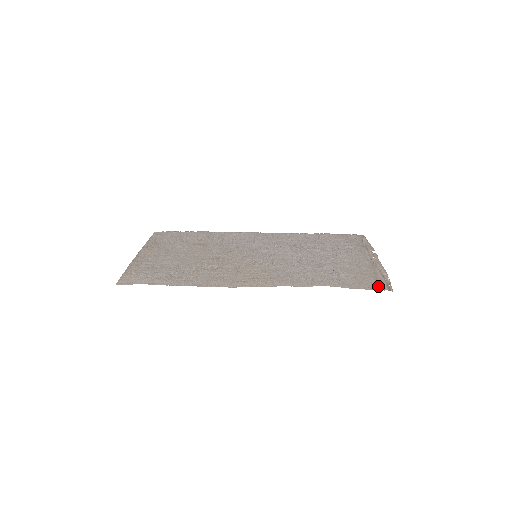
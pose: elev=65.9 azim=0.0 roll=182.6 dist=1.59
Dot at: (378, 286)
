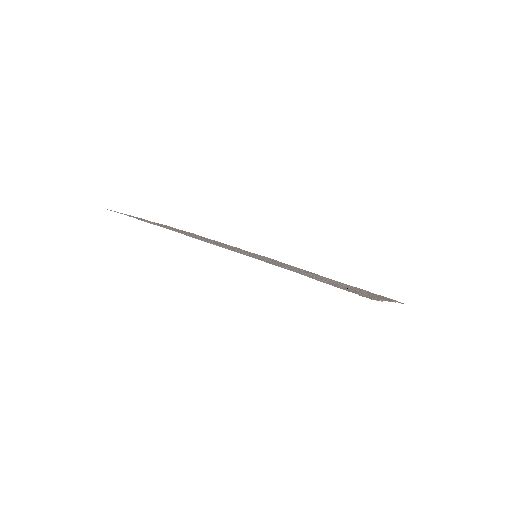
Dot at: occluded
